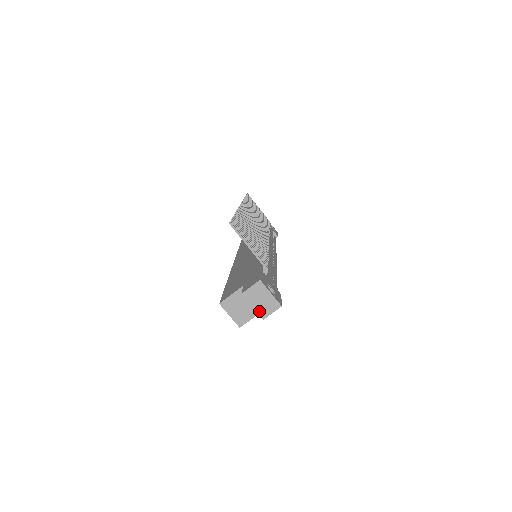
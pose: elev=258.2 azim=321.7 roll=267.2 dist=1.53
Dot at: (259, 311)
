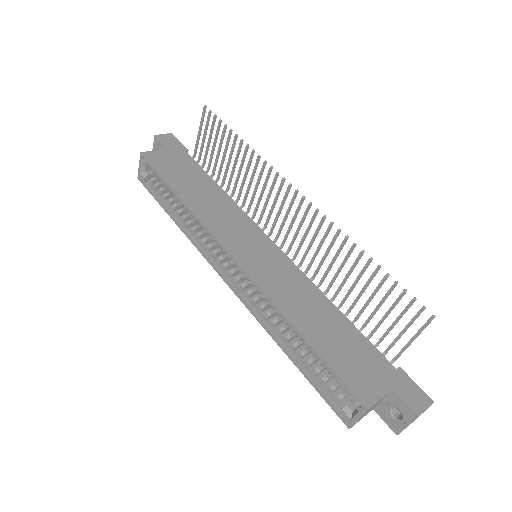
Dot at: occluded
